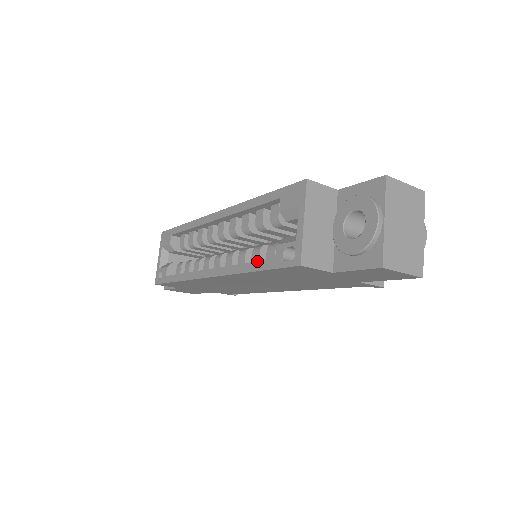
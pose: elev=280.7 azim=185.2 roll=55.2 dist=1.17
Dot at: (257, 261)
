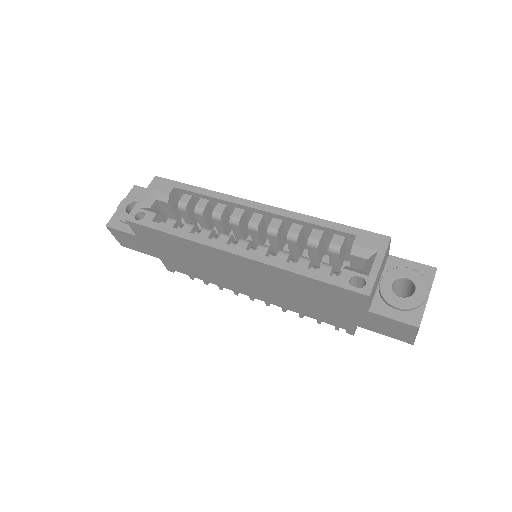
Dot at: occluded
